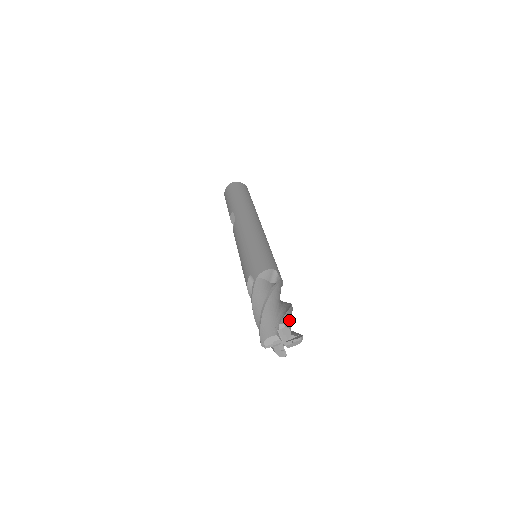
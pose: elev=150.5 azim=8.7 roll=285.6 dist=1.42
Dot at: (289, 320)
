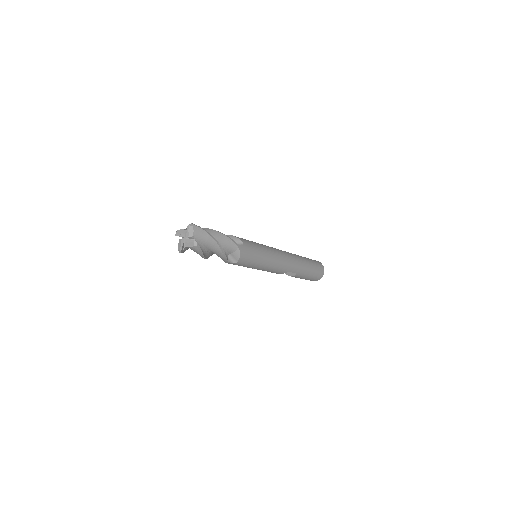
Dot at: occluded
